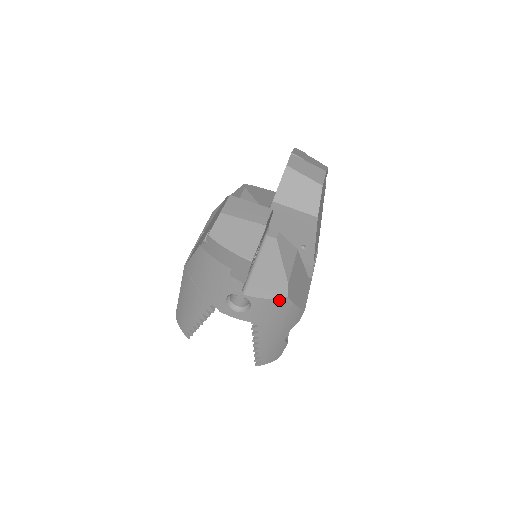
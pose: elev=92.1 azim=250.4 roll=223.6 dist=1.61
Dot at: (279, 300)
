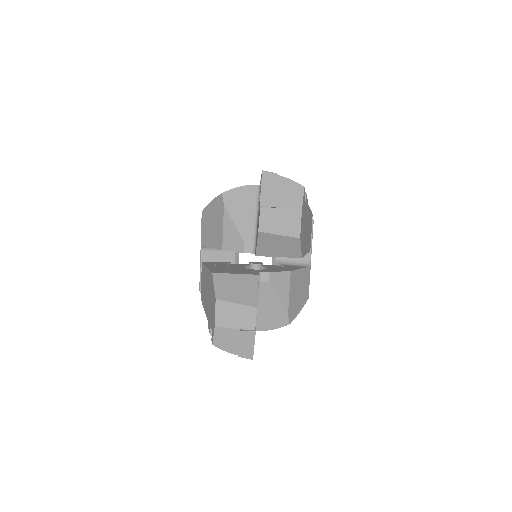
Dot at: (284, 325)
